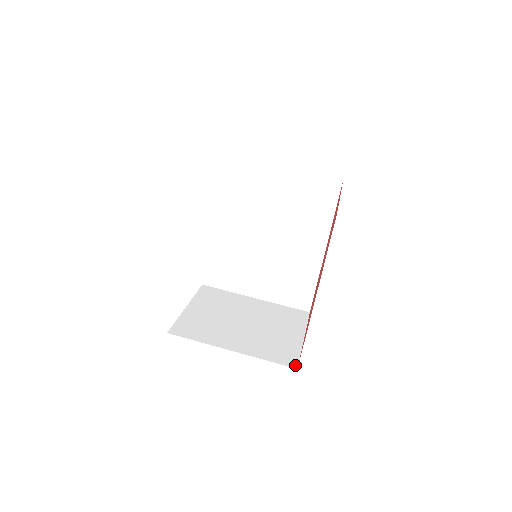
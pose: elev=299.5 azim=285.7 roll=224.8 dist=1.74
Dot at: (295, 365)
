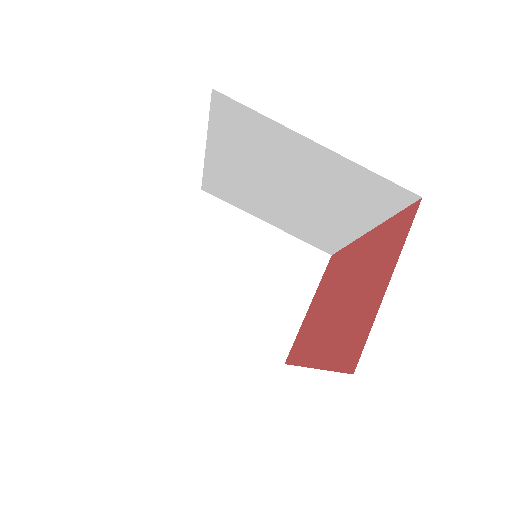
Dot at: (283, 358)
